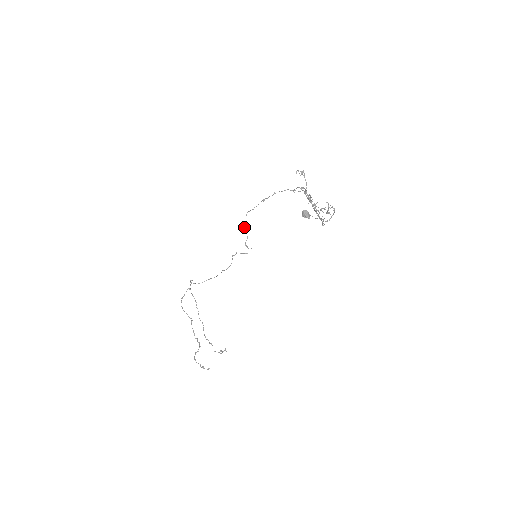
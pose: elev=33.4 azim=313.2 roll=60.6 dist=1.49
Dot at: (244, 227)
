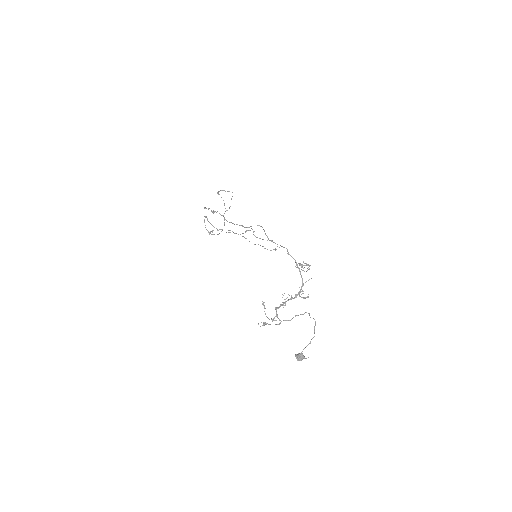
Dot at: occluded
